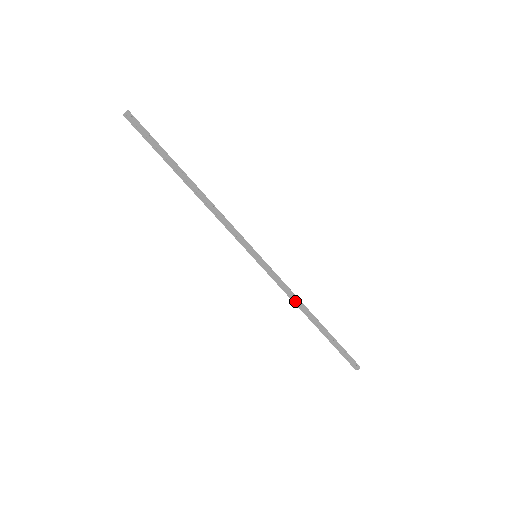
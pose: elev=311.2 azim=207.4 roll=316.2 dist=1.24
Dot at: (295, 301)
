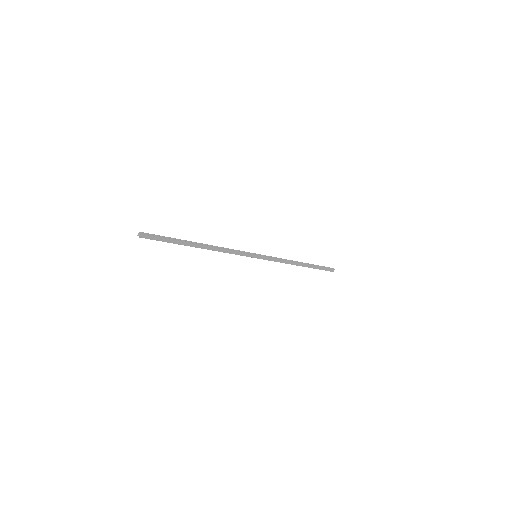
Dot at: (287, 263)
